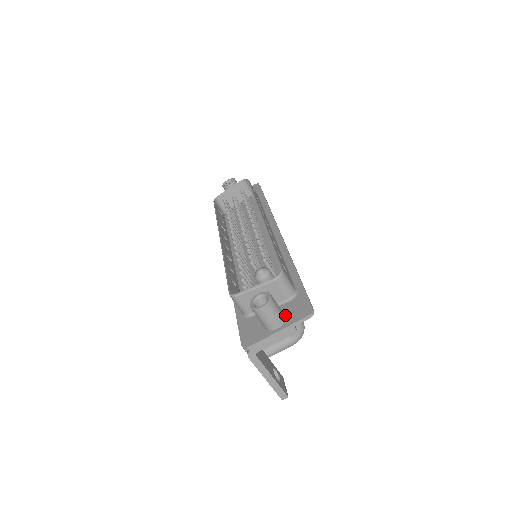
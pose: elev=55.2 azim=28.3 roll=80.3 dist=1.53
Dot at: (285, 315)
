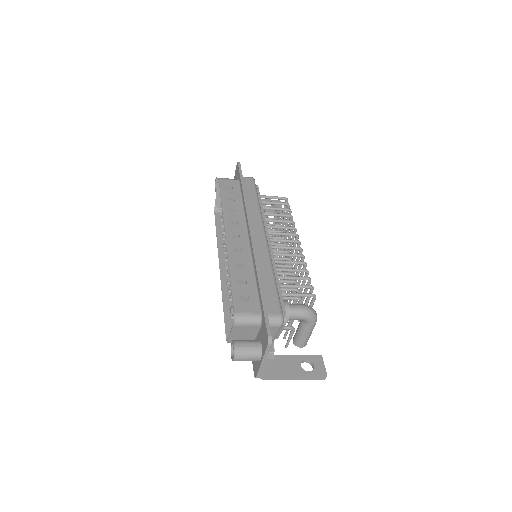
Dot at: (261, 344)
